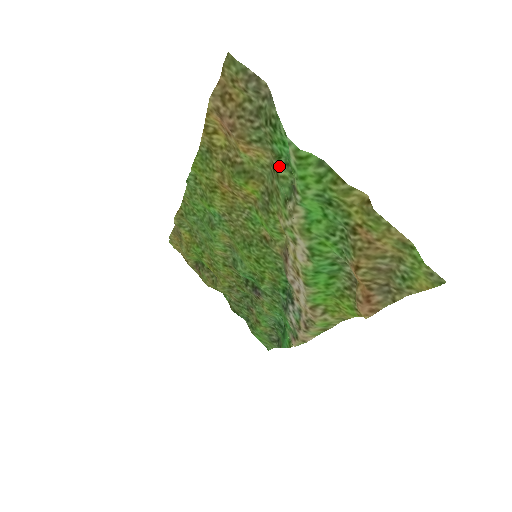
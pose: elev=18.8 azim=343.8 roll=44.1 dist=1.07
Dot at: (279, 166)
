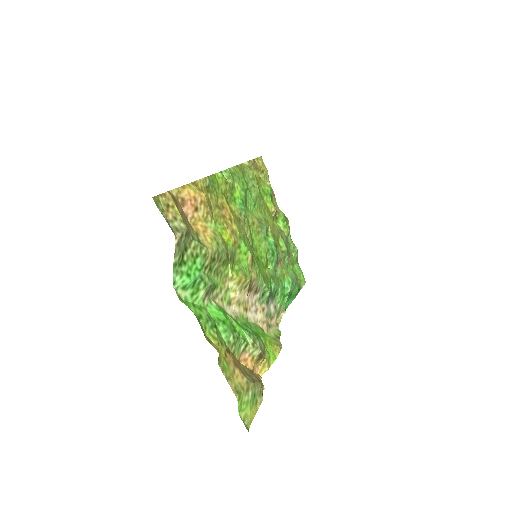
Dot at: (203, 271)
